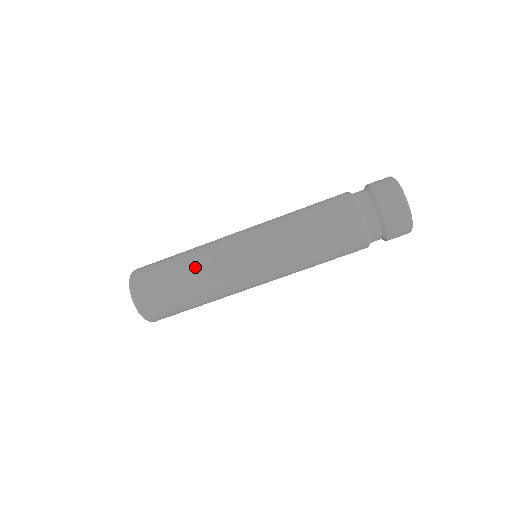
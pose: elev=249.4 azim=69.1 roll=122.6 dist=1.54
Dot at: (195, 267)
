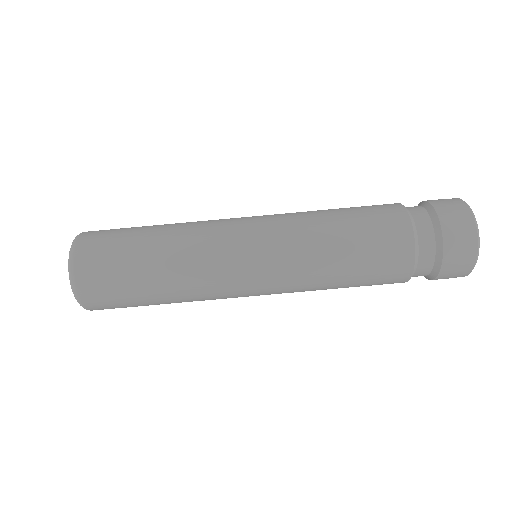
Dot at: (172, 262)
